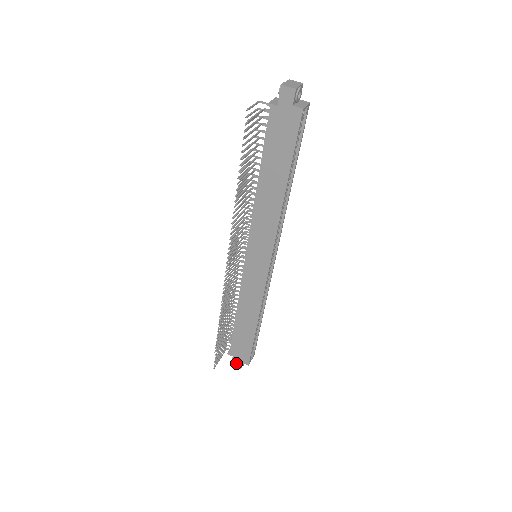
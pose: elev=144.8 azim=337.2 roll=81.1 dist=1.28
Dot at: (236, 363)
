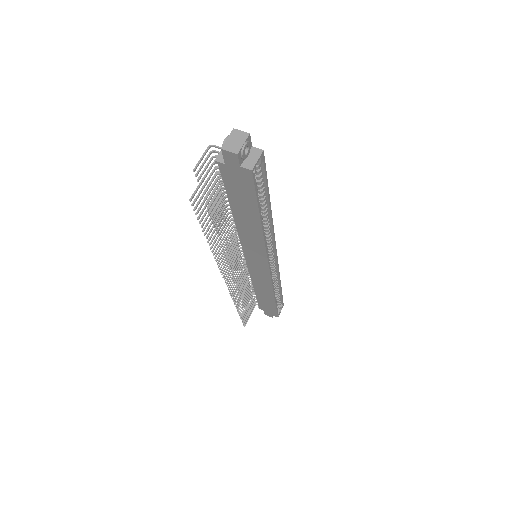
Dot at: (267, 314)
